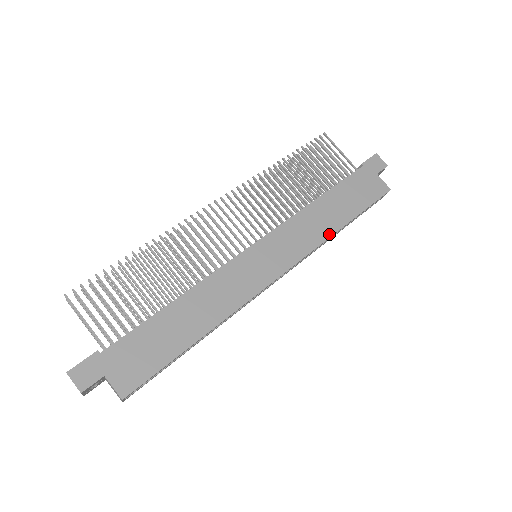
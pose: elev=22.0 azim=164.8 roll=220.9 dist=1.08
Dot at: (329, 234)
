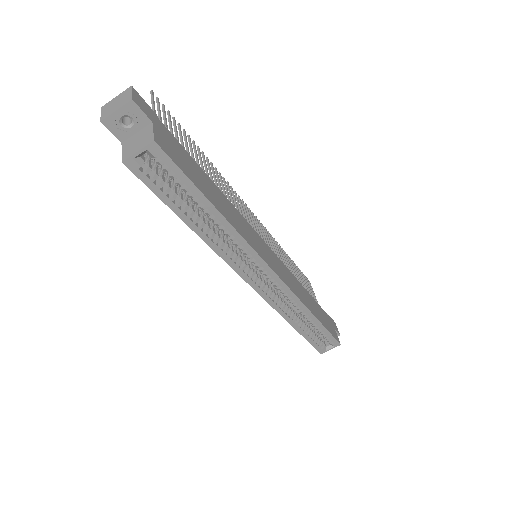
Dot at: (306, 305)
